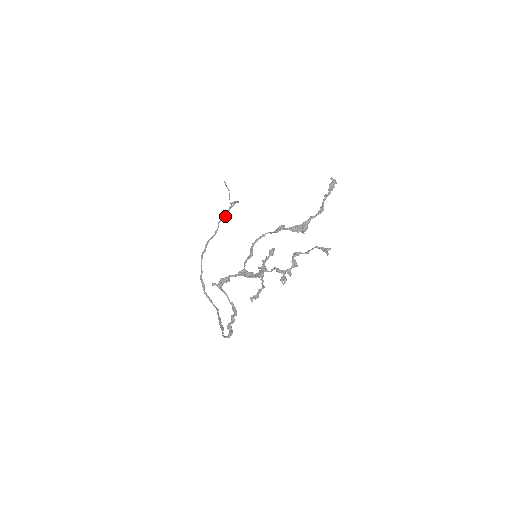
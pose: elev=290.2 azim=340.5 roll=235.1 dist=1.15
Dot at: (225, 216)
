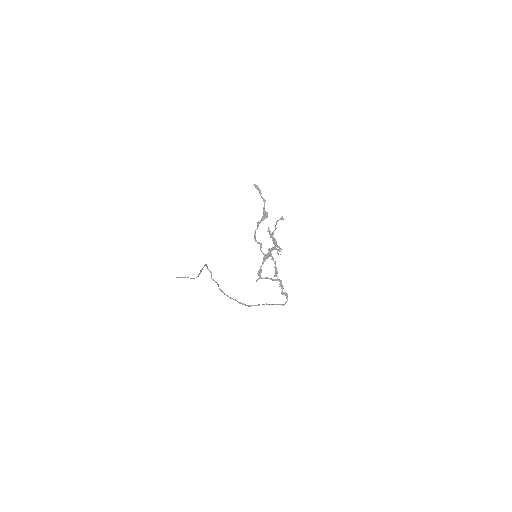
Dot at: (211, 273)
